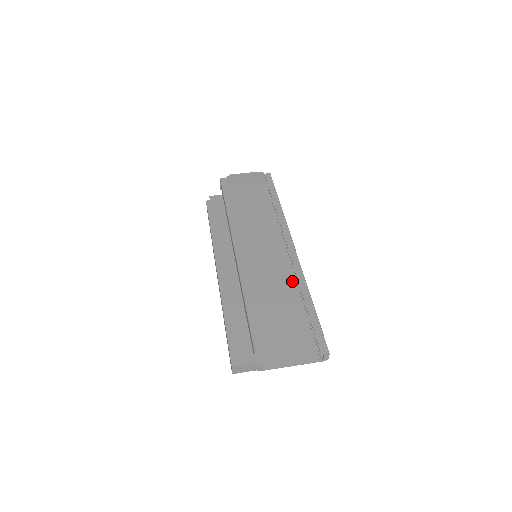
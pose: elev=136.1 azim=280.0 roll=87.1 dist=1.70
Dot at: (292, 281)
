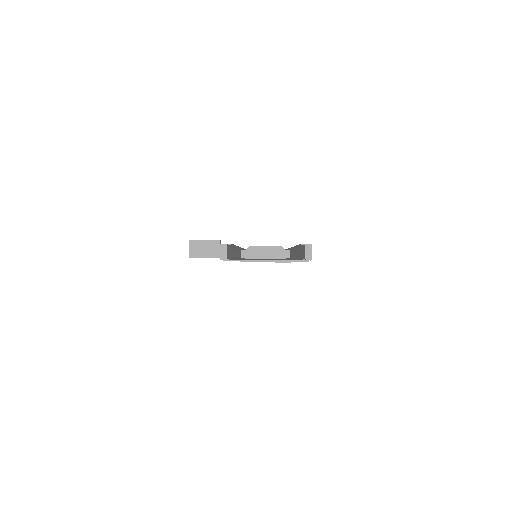
Dot at: occluded
